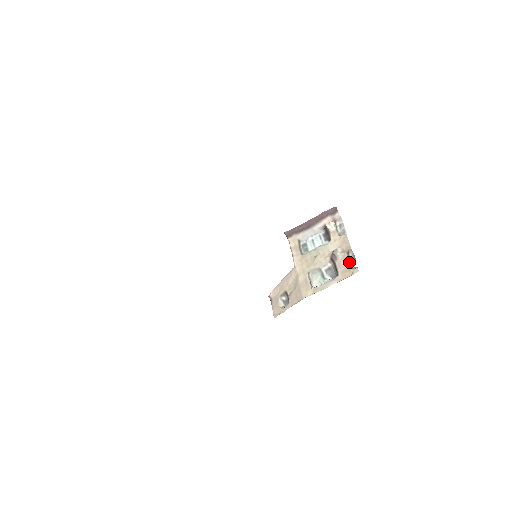
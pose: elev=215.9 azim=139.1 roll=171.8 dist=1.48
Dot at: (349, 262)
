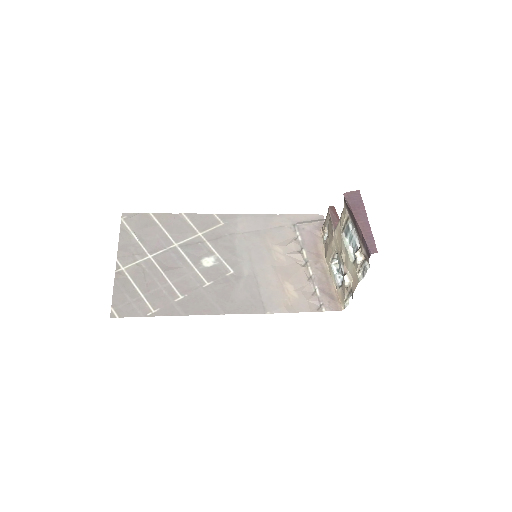
Dot at: (346, 296)
